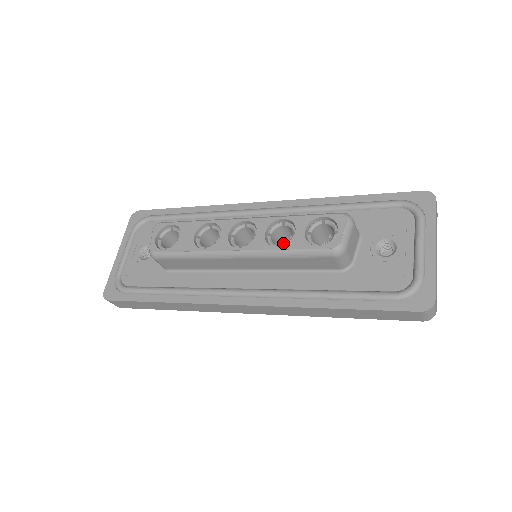
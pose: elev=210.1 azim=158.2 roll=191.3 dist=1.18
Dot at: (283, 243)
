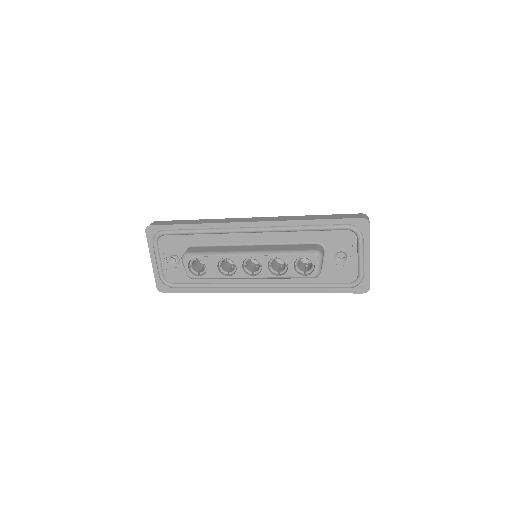
Dot at: occluded
